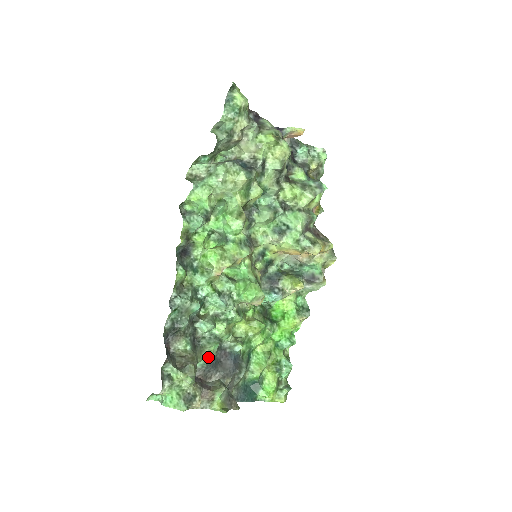
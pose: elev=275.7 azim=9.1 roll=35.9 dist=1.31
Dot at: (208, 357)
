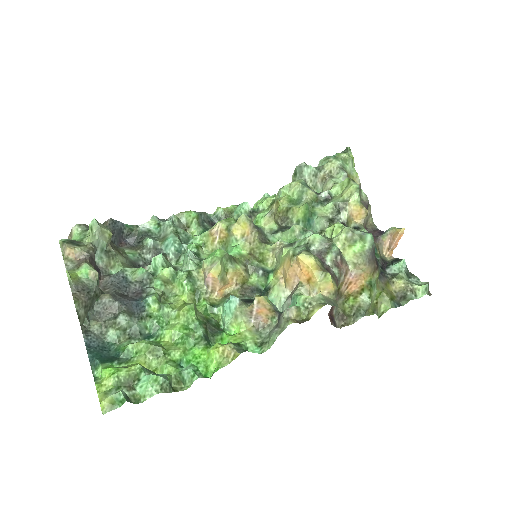
Dot at: (127, 273)
